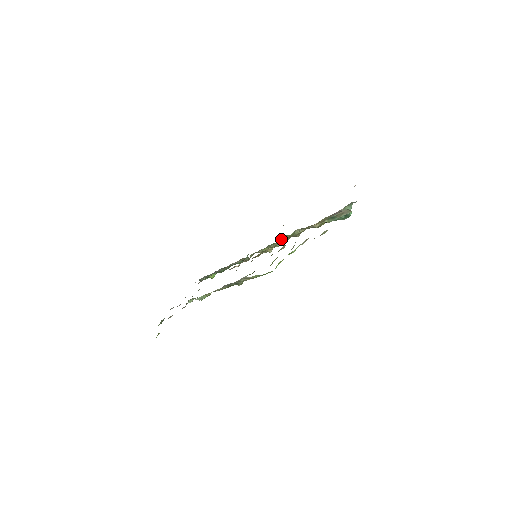
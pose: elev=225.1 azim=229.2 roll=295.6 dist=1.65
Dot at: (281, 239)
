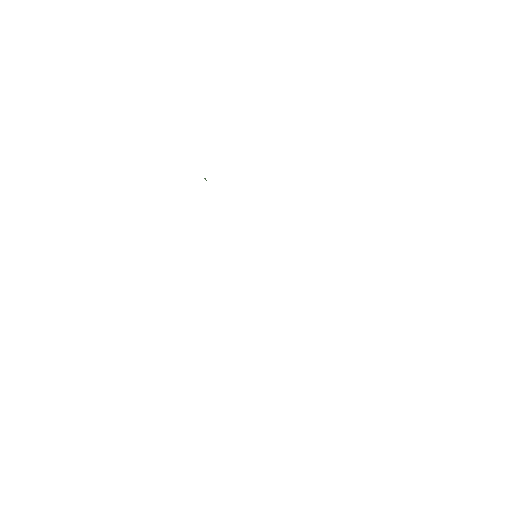
Dot at: occluded
